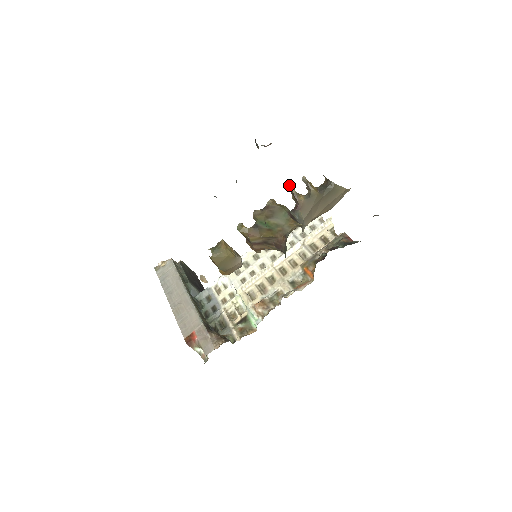
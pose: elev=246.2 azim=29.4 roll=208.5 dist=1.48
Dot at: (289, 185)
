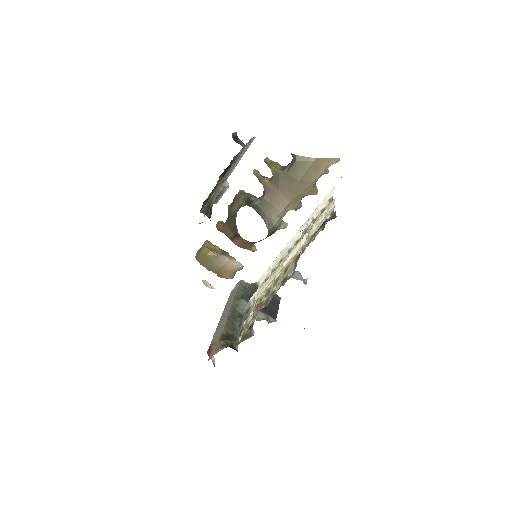
Dot at: (254, 171)
